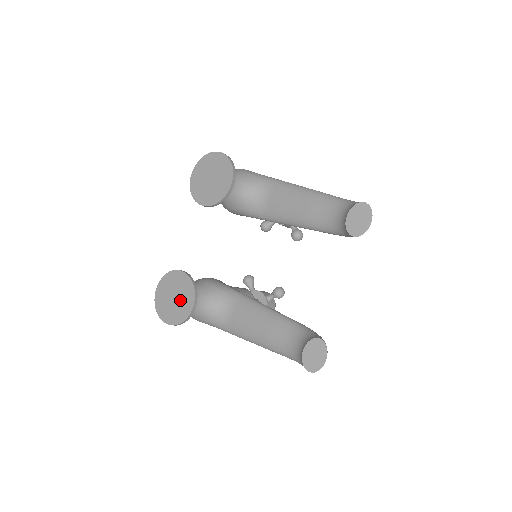
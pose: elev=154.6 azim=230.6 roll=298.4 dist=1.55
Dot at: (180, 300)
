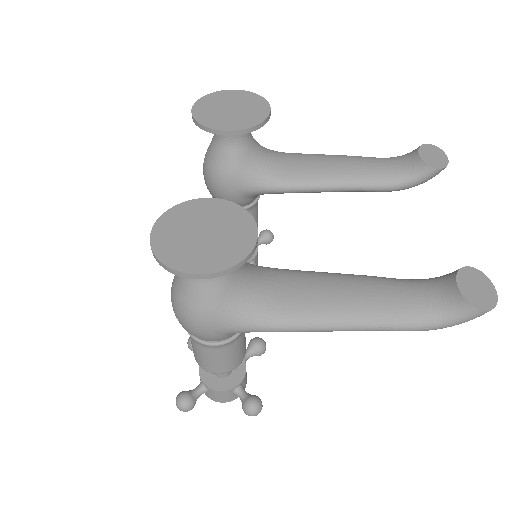
Dot at: (222, 233)
